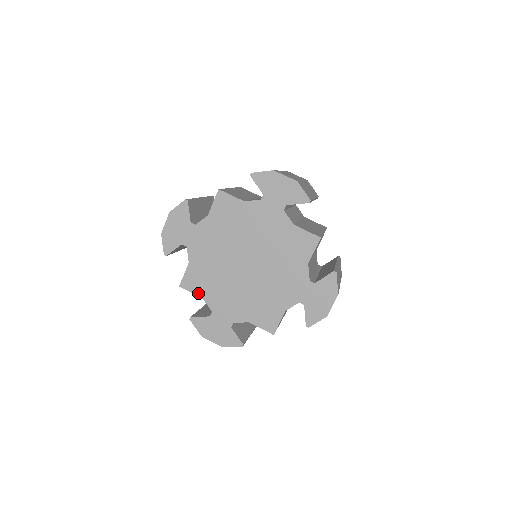
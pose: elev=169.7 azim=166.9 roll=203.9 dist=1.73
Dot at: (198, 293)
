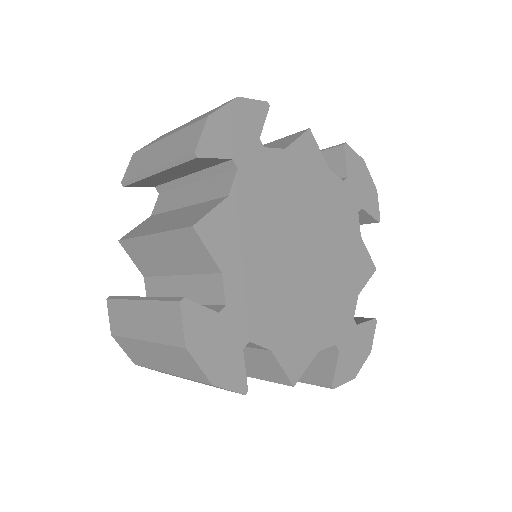
Dot at: (219, 258)
